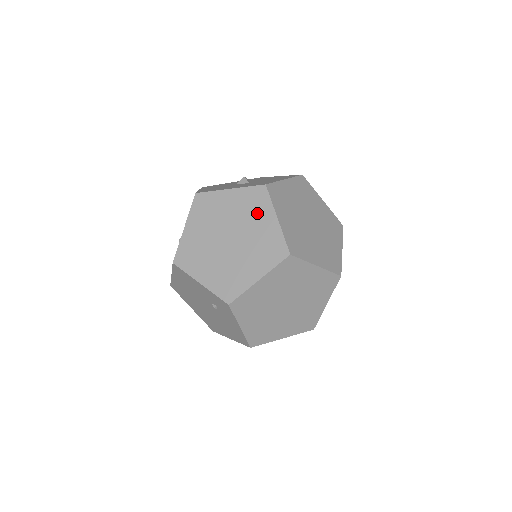
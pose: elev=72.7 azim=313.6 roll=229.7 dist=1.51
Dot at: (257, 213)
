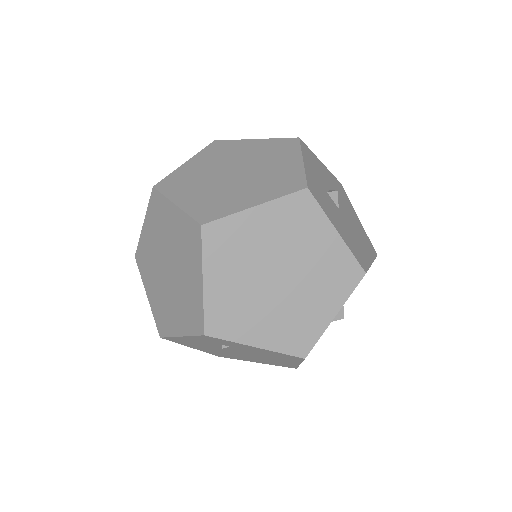
Dot at: (164, 220)
